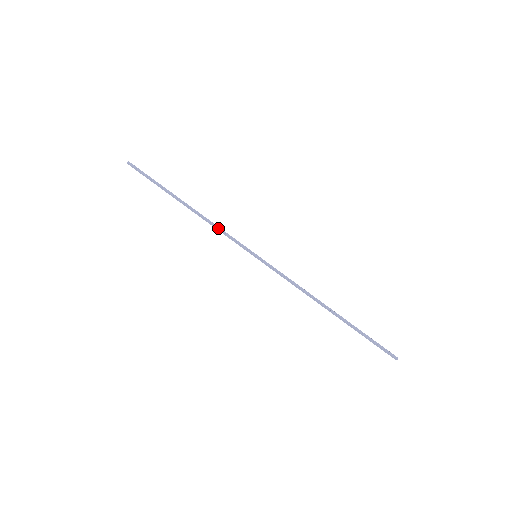
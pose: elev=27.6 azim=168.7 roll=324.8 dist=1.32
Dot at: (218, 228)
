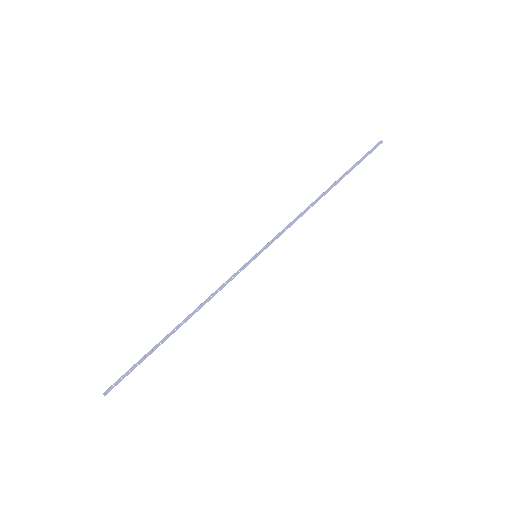
Dot at: (215, 291)
